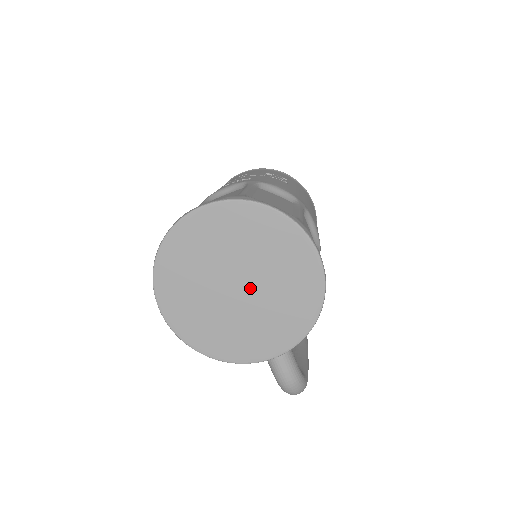
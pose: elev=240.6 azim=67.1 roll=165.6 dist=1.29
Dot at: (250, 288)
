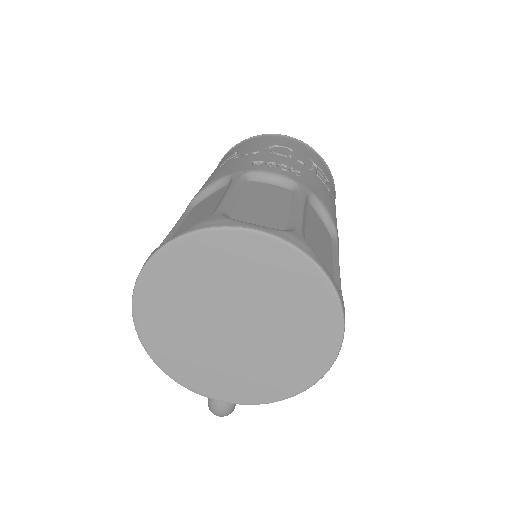
Dot at: (247, 335)
